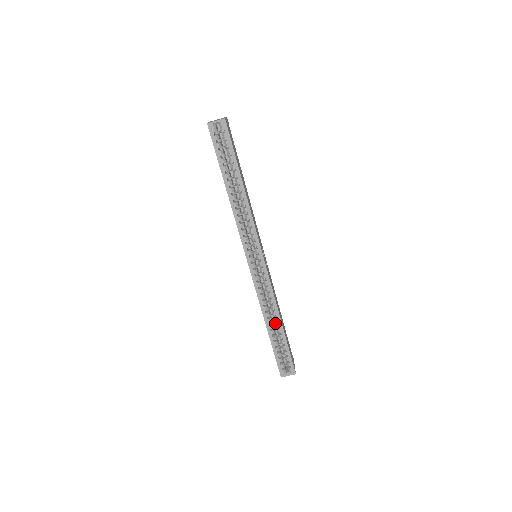
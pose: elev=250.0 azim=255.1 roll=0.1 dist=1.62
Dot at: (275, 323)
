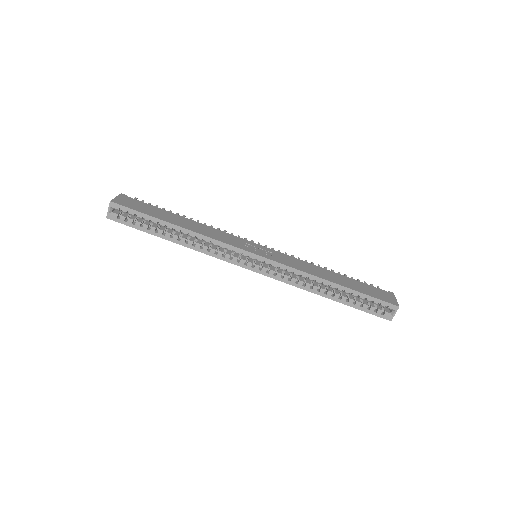
Dot at: occluded
